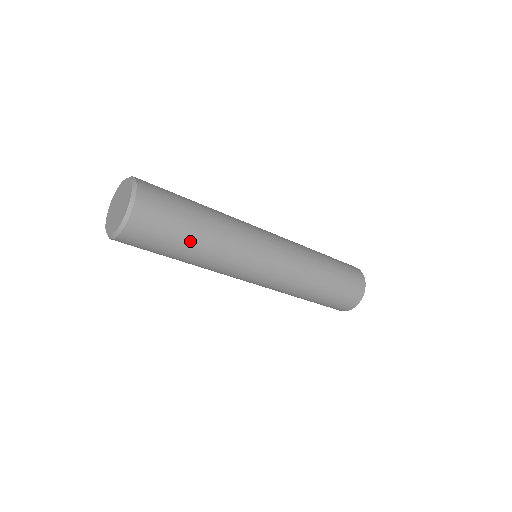
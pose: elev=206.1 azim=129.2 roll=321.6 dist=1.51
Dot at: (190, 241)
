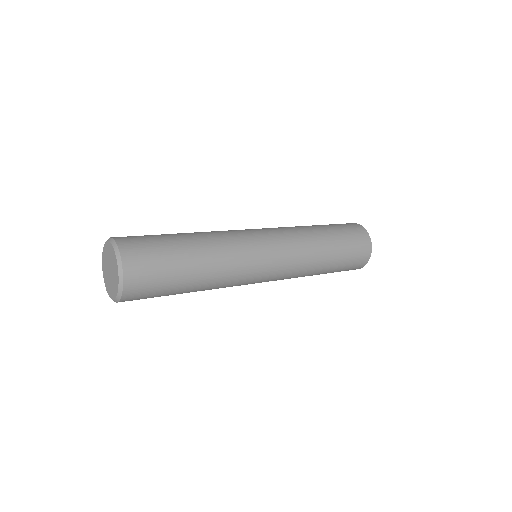
Dot at: occluded
